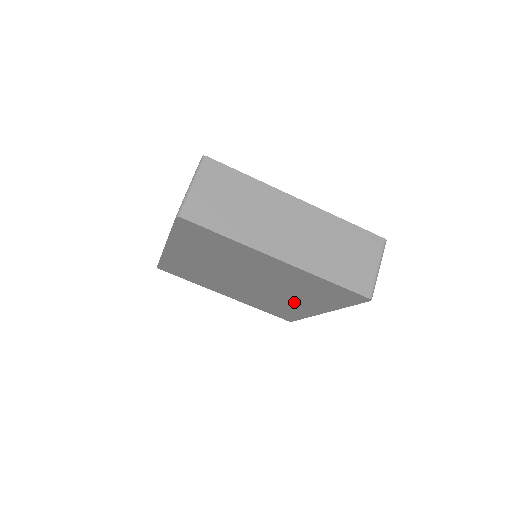
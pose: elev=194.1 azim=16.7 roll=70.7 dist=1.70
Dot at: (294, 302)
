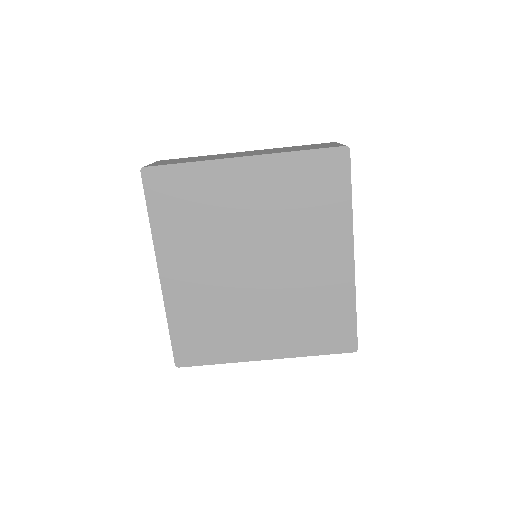
Dot at: (317, 264)
